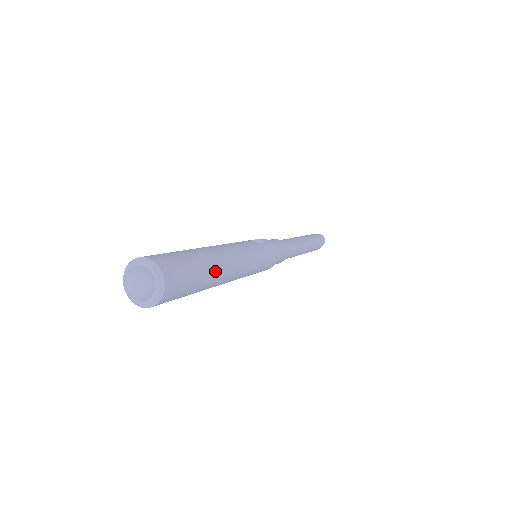
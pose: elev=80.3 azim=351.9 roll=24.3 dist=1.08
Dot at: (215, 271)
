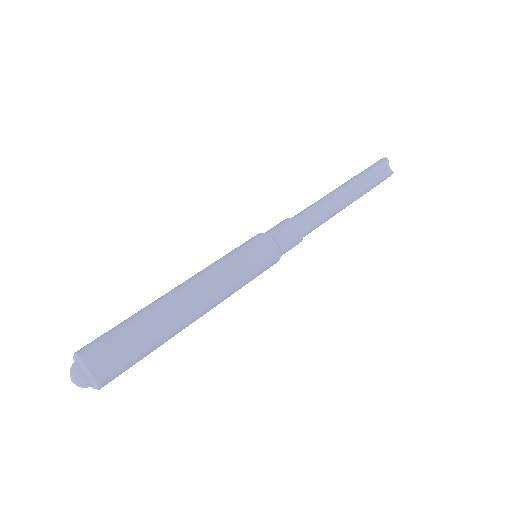
Dot at: (156, 312)
